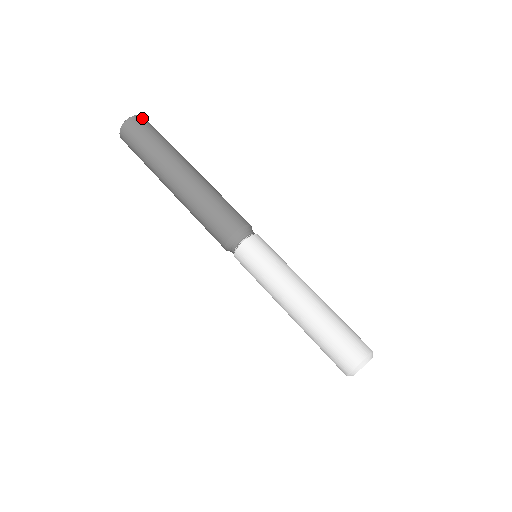
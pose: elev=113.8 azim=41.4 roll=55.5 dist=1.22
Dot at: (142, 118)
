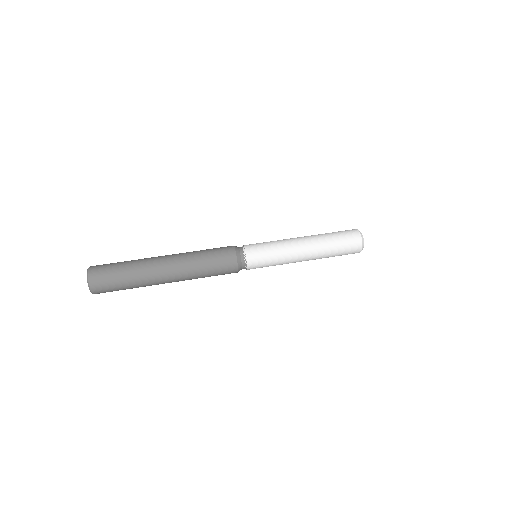
Dot at: (94, 266)
